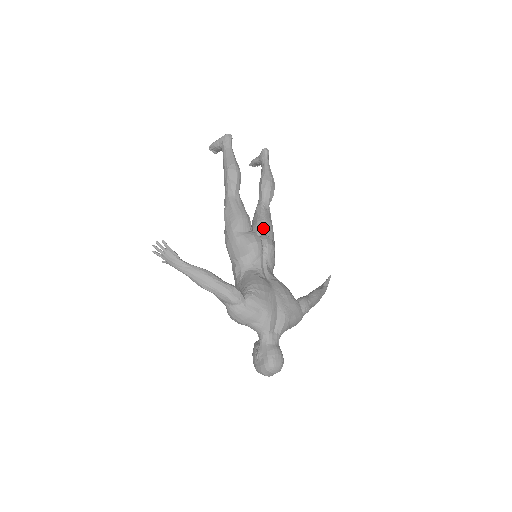
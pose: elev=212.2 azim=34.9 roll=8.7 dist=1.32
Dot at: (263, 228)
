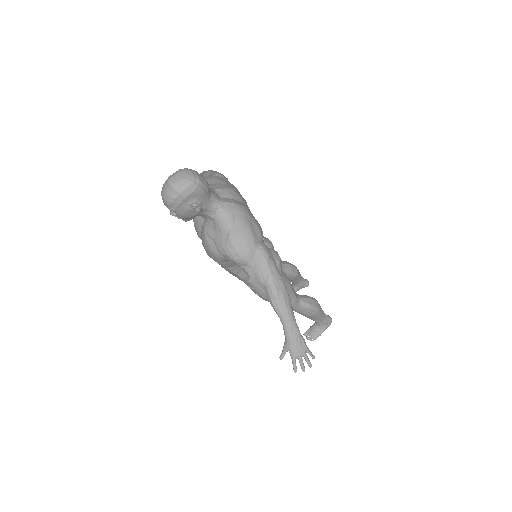
Dot at: occluded
